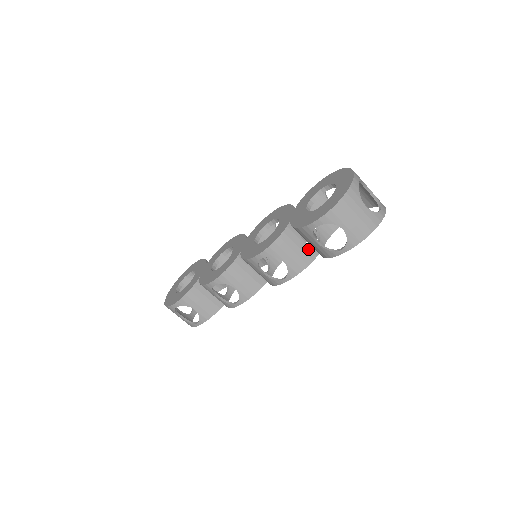
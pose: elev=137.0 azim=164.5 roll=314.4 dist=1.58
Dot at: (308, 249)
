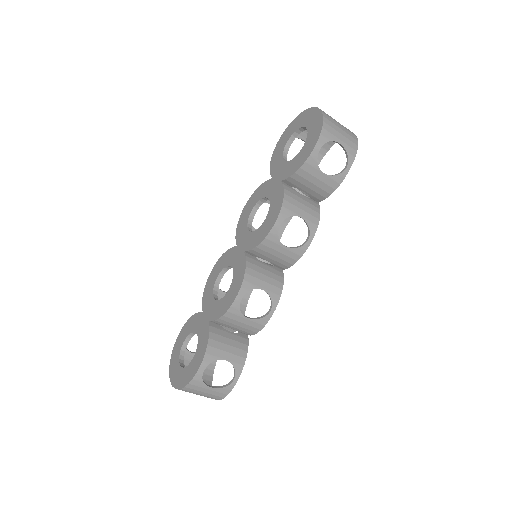
Dot at: (310, 200)
